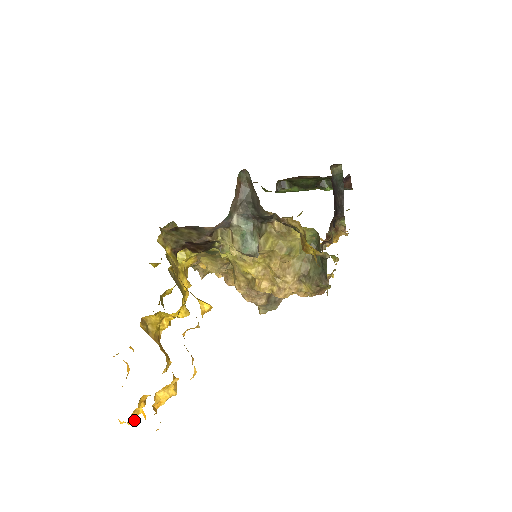
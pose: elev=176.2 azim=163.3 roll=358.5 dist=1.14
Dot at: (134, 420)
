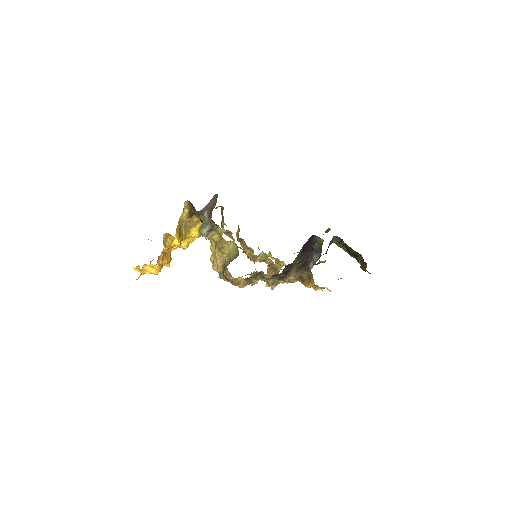
Dot at: (138, 271)
